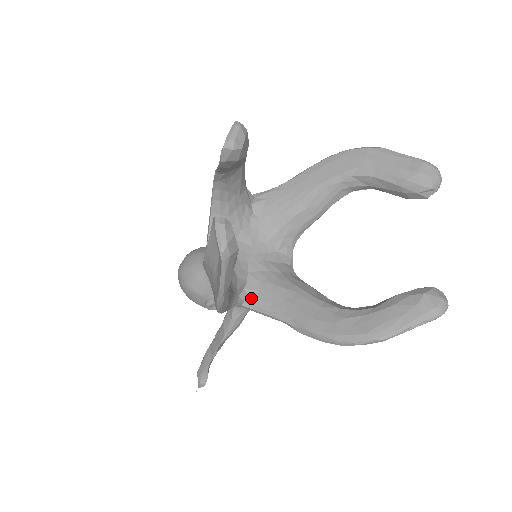
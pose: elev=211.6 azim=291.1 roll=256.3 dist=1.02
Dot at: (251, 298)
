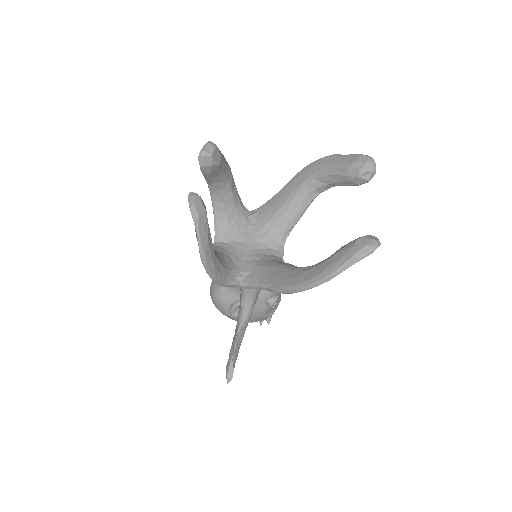
Dot at: (245, 278)
